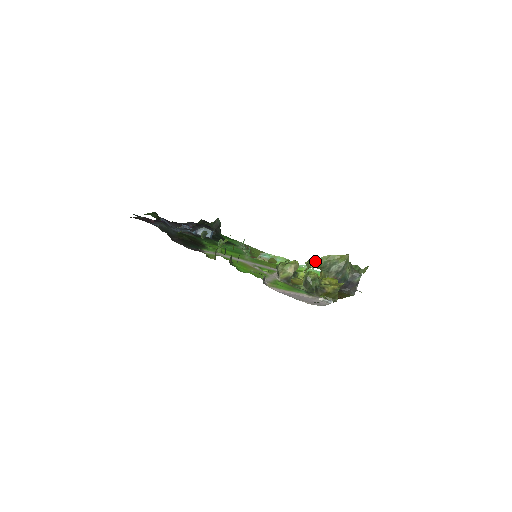
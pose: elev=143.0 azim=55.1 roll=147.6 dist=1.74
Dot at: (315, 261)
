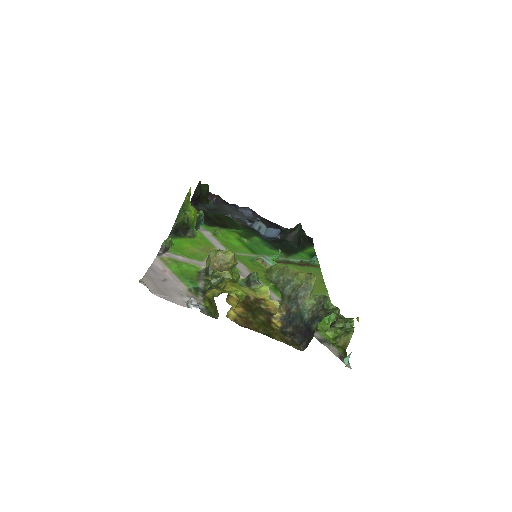
Dot at: (269, 269)
